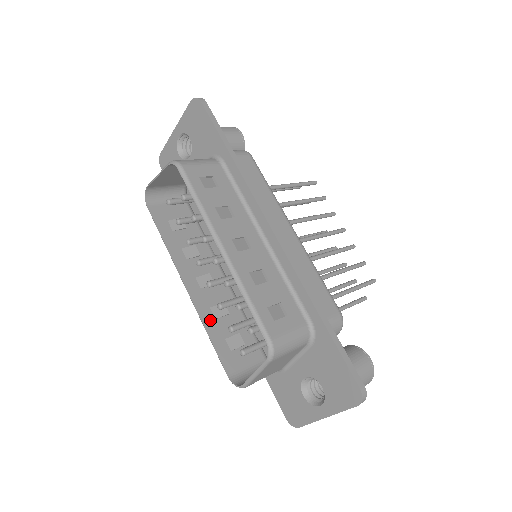
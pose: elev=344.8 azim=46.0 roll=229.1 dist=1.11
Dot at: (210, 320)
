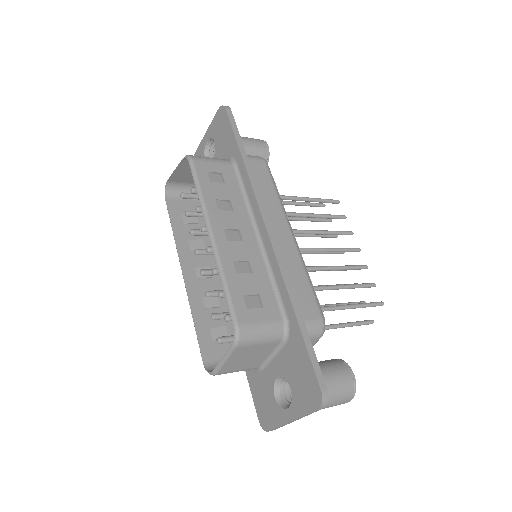
Dot at: (199, 308)
